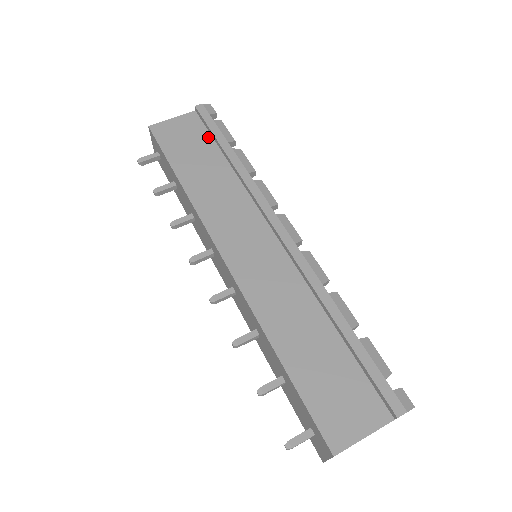
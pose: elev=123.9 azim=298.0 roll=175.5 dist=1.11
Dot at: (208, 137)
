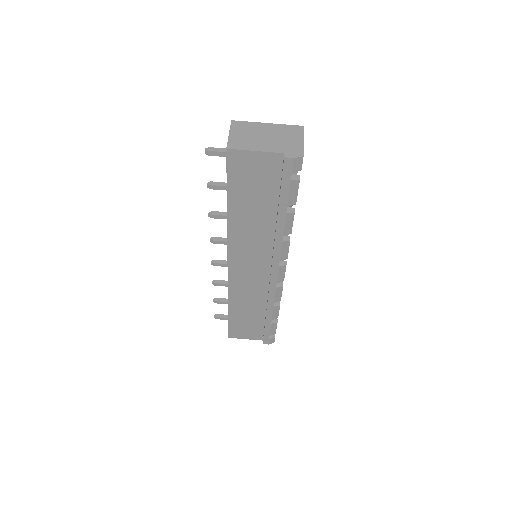
Dot at: (276, 187)
